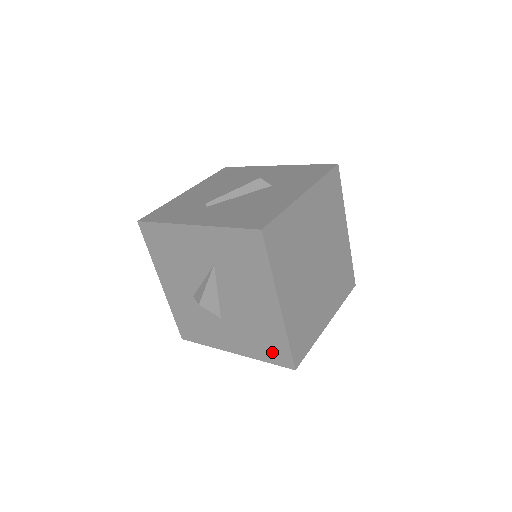
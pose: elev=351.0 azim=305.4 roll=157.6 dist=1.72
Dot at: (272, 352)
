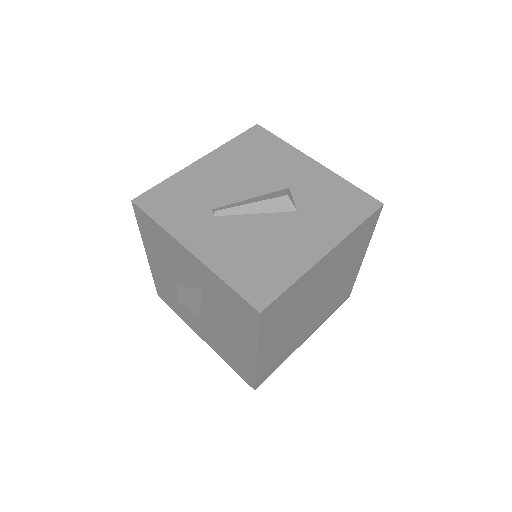
Dot at: (238, 368)
